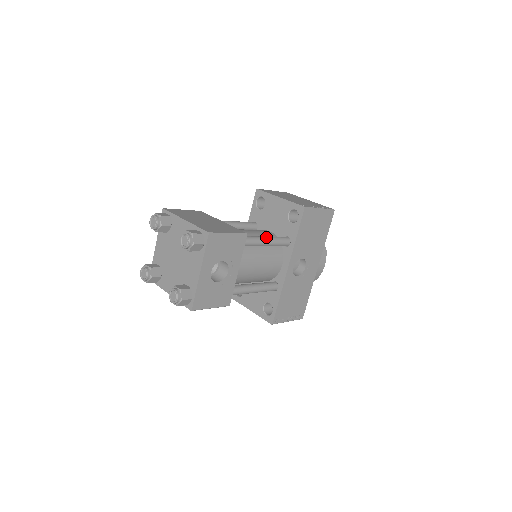
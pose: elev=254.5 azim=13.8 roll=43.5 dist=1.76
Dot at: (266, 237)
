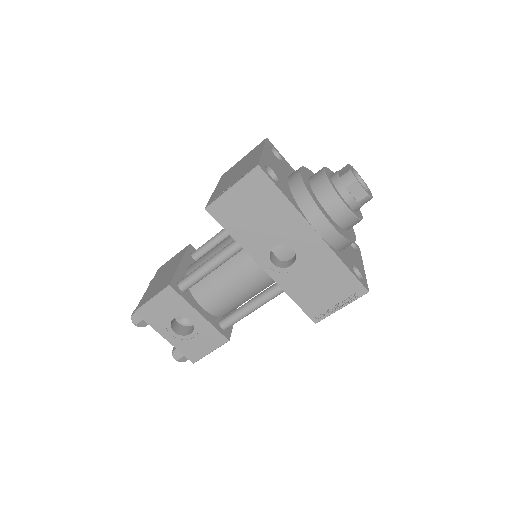
Dot at: (208, 260)
